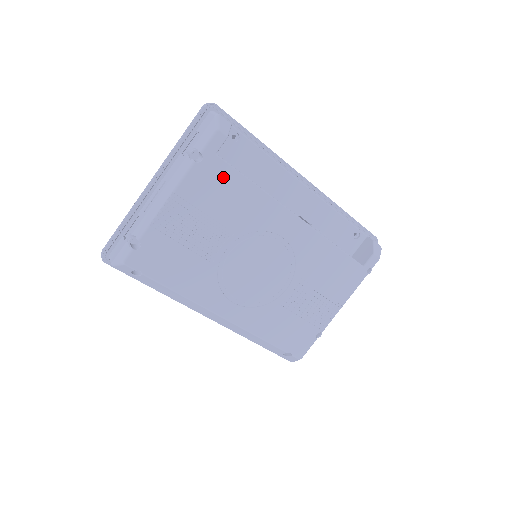
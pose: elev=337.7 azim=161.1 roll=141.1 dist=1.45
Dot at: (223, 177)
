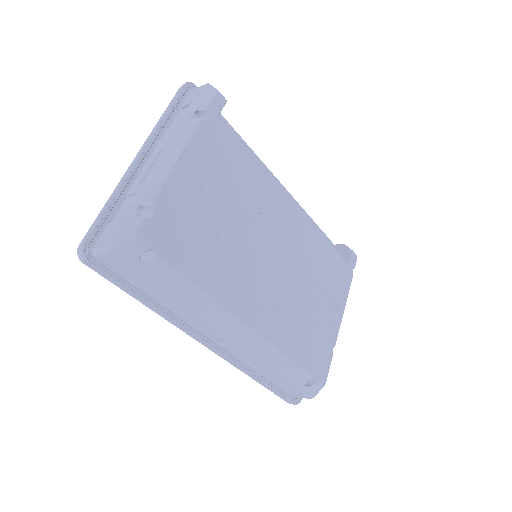
Dot at: (228, 143)
